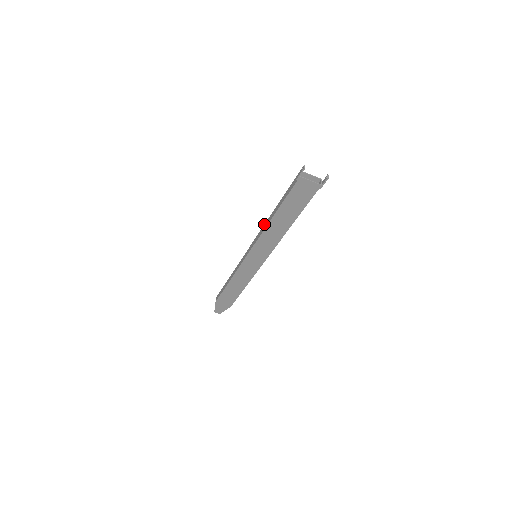
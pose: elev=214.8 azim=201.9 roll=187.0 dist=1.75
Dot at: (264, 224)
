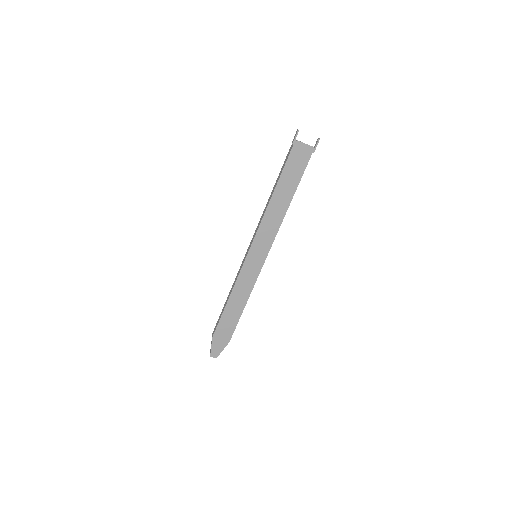
Dot at: (263, 212)
